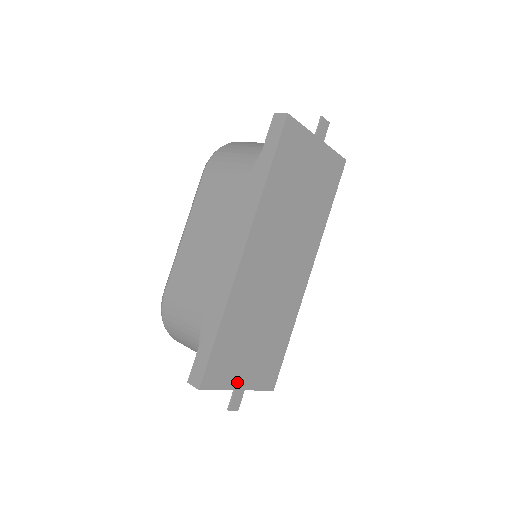
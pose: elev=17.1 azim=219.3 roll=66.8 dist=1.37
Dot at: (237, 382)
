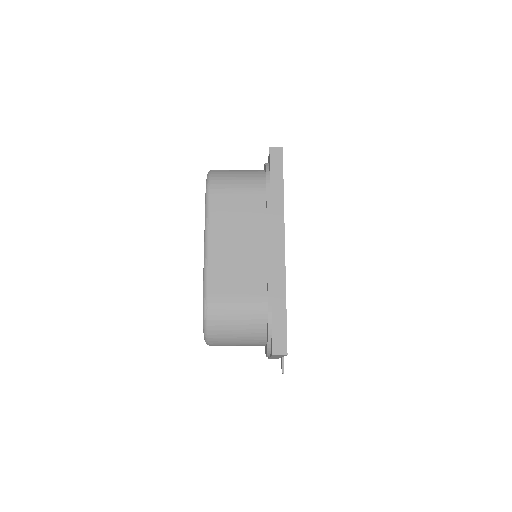
Dot at: occluded
